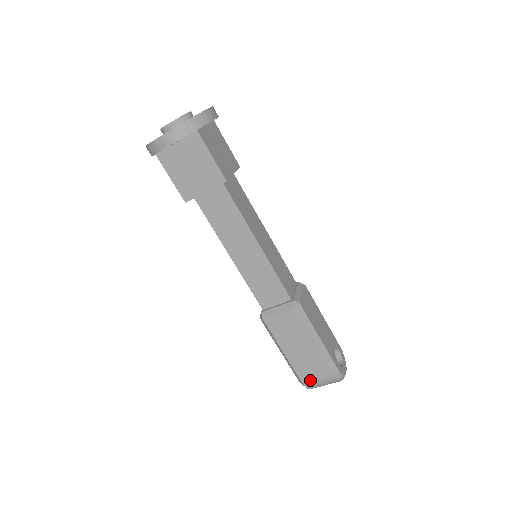
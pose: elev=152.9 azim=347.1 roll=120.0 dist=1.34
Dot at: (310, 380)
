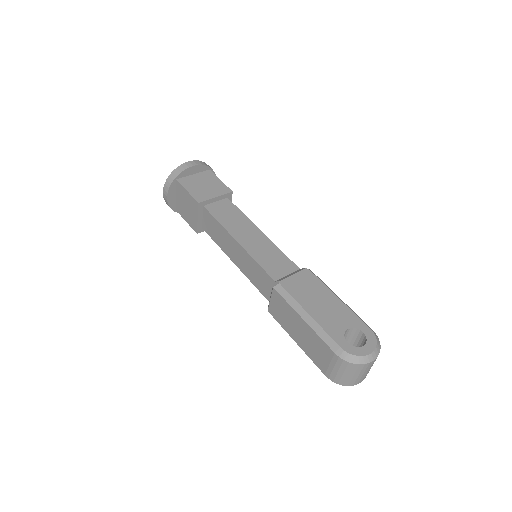
Dot at: (327, 370)
